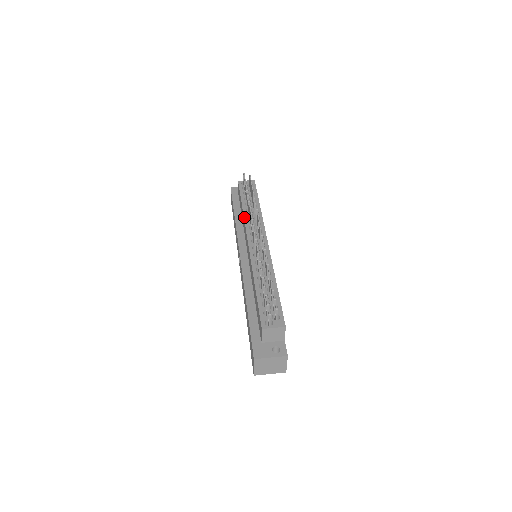
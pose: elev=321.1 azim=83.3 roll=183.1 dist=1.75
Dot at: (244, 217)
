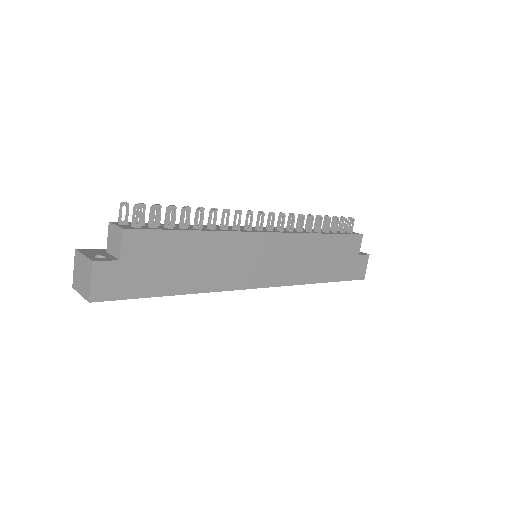
Dot at: occluded
